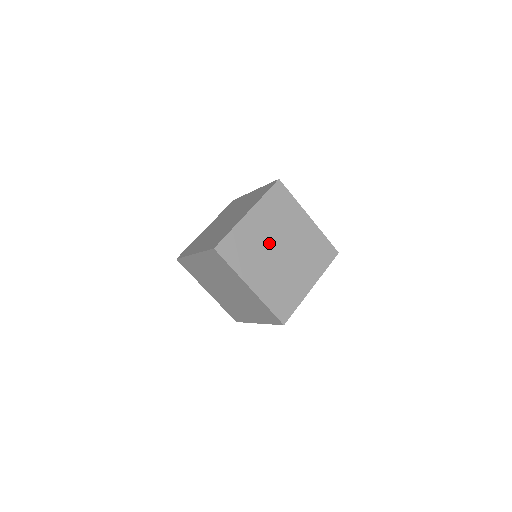
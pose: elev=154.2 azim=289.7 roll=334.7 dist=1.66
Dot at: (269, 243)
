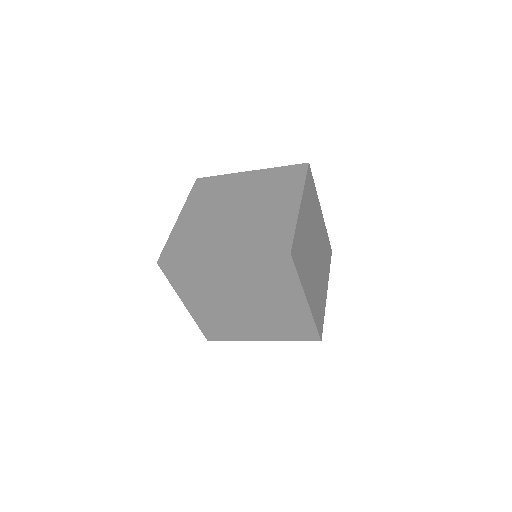
Dot at: (310, 243)
